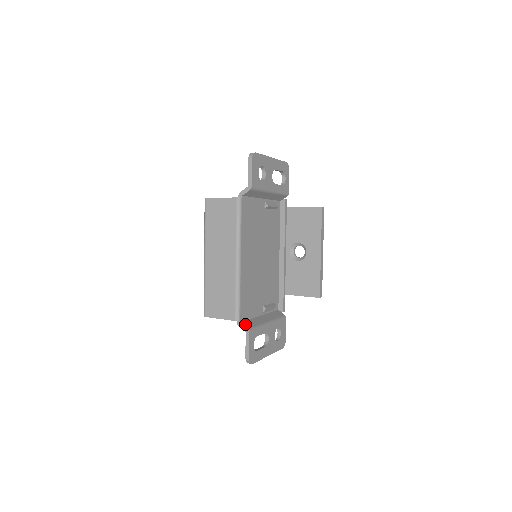
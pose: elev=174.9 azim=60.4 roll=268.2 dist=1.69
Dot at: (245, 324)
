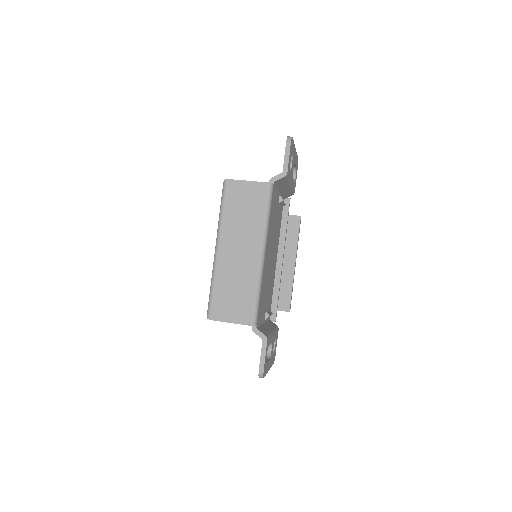
Dot at: (261, 330)
